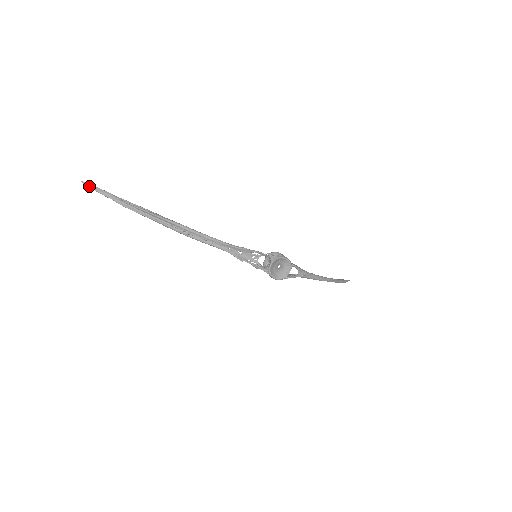
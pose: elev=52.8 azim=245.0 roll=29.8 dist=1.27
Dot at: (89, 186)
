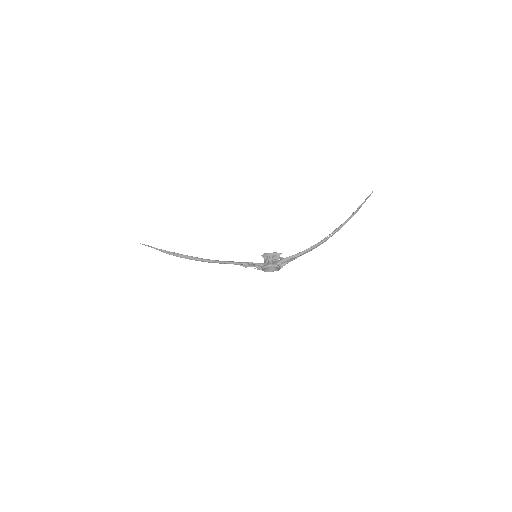
Dot at: (145, 245)
